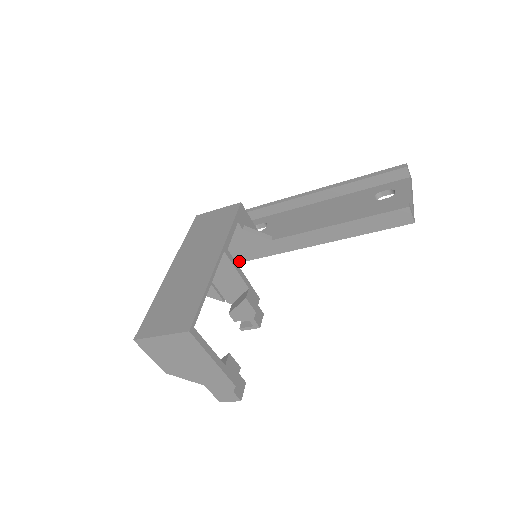
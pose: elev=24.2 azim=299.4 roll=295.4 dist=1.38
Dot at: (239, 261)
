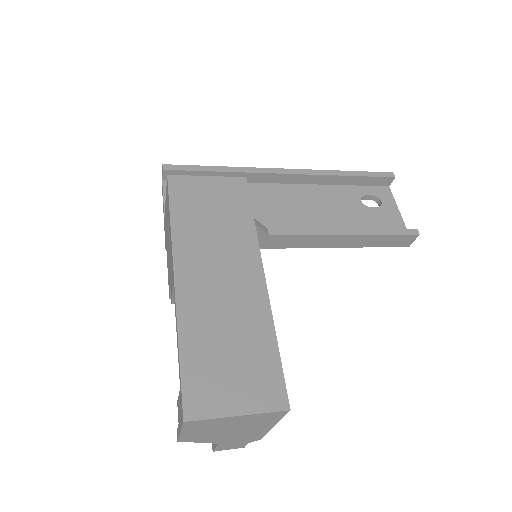
Dot at: occluded
